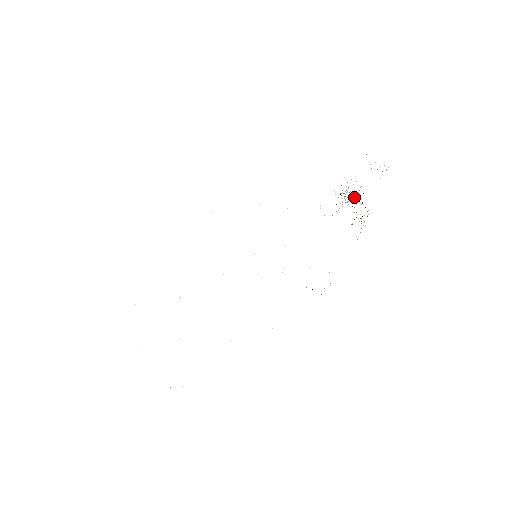
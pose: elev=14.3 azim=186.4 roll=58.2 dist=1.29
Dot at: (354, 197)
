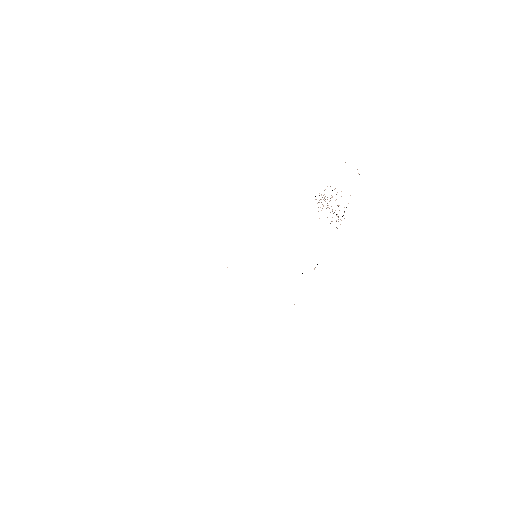
Dot at: occluded
